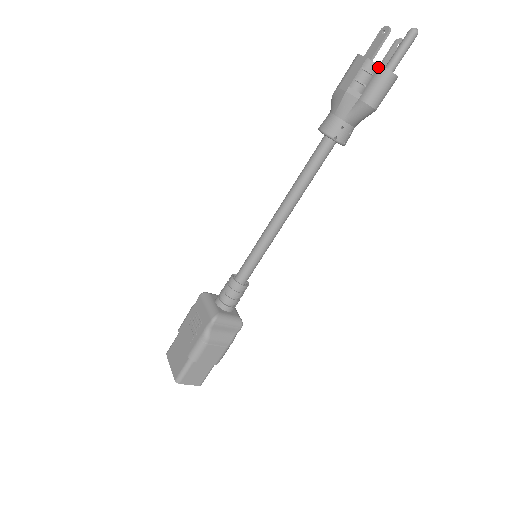
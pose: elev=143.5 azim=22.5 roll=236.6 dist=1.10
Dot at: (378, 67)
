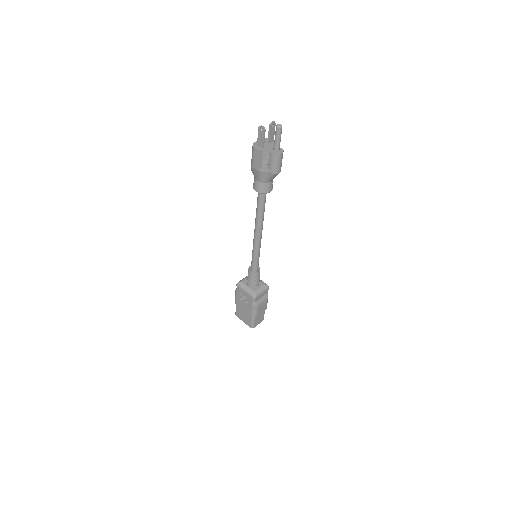
Dot at: (270, 153)
